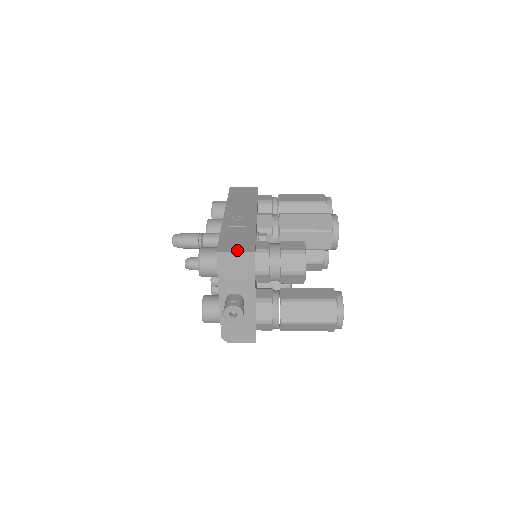
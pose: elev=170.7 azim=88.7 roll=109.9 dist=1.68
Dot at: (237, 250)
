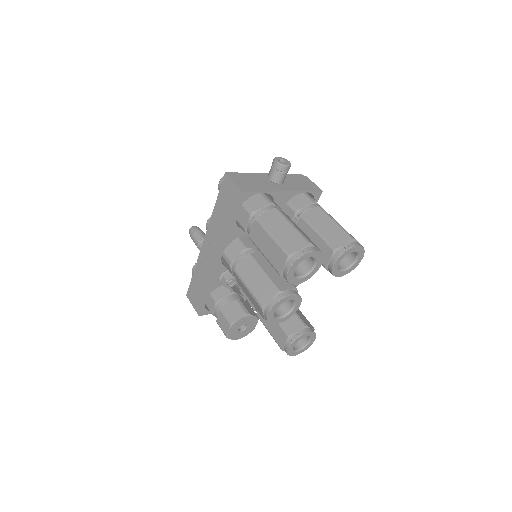
Dot at: (193, 304)
